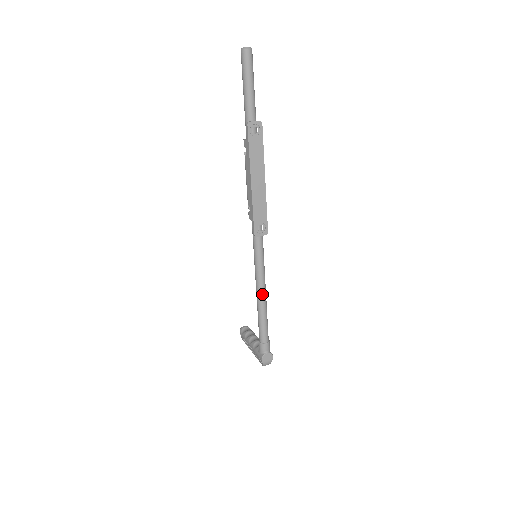
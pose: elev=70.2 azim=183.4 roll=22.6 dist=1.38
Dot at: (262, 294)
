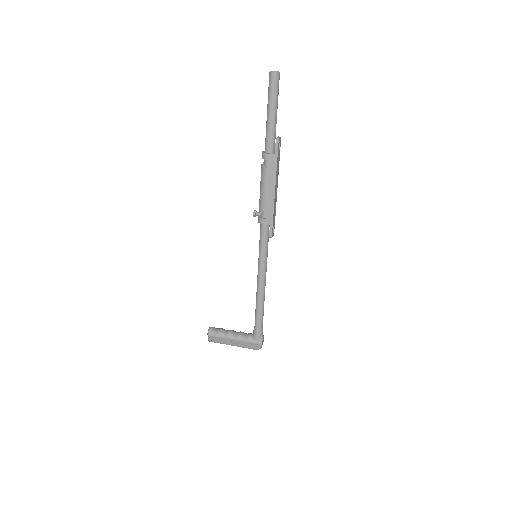
Dot at: occluded
